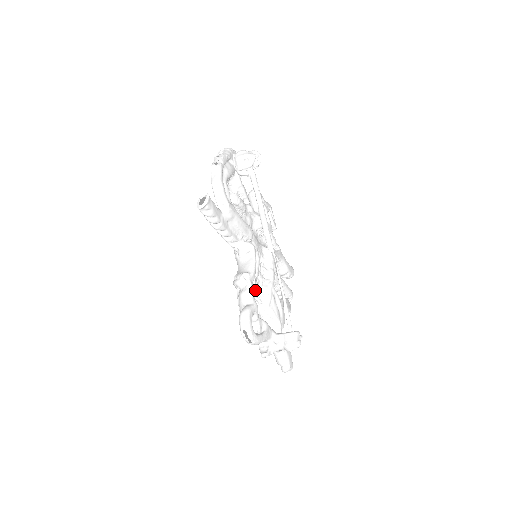
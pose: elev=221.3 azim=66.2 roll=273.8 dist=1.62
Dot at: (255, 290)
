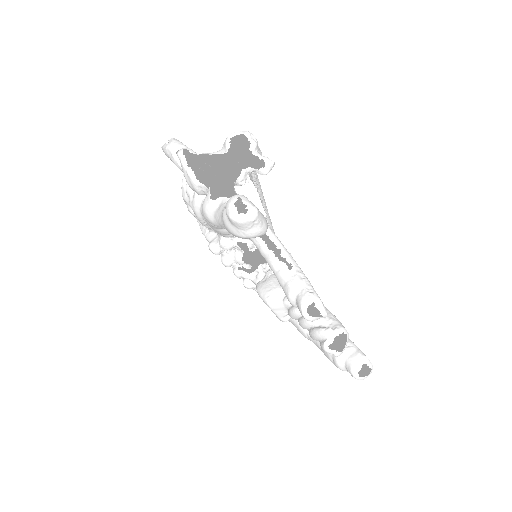
Dot at: occluded
